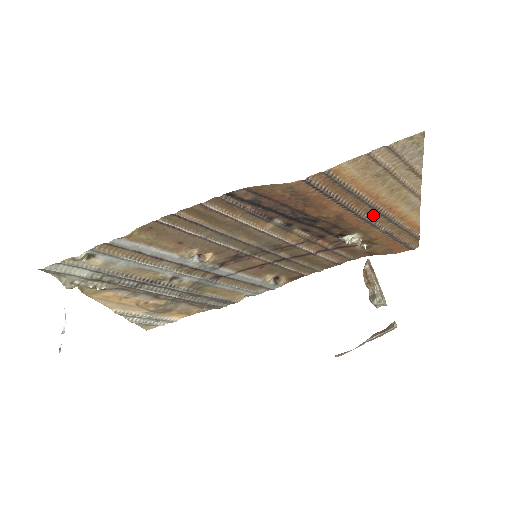
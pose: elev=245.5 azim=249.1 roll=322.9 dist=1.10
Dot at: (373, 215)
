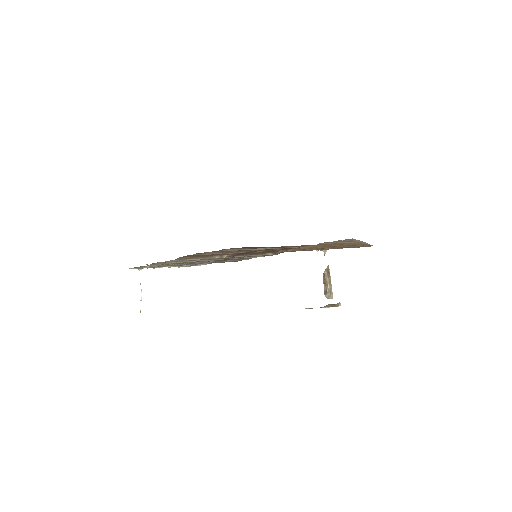
Dot at: occluded
